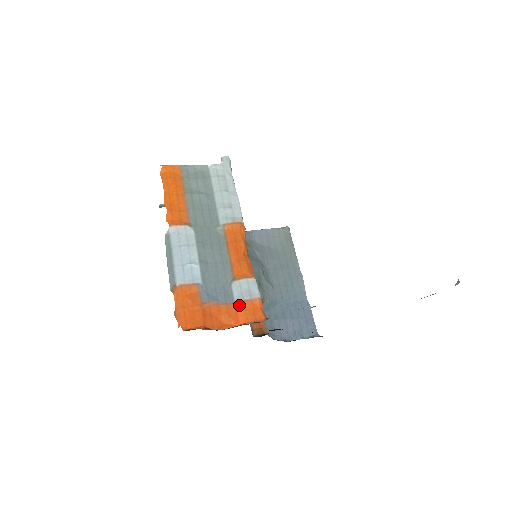
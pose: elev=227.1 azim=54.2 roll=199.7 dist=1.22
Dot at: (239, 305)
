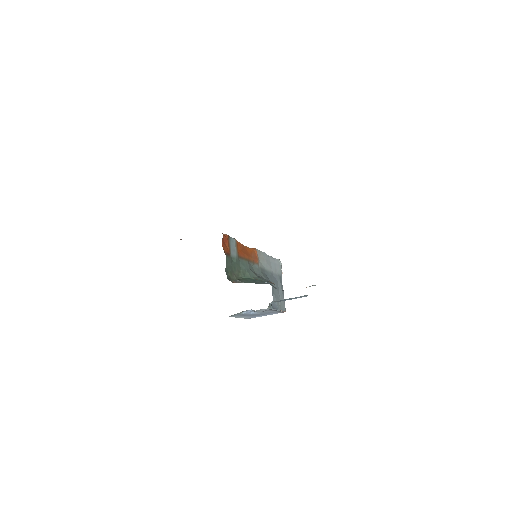
Dot at: occluded
